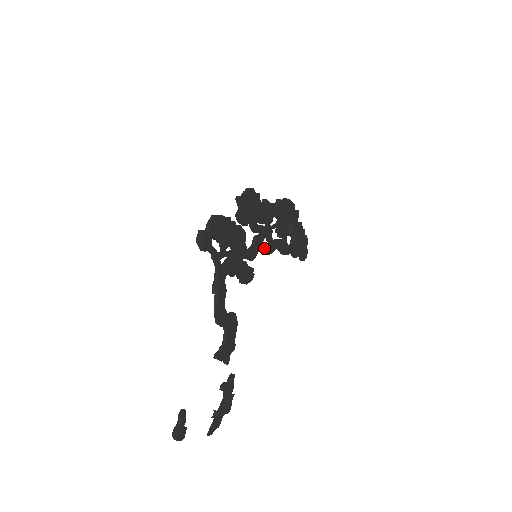
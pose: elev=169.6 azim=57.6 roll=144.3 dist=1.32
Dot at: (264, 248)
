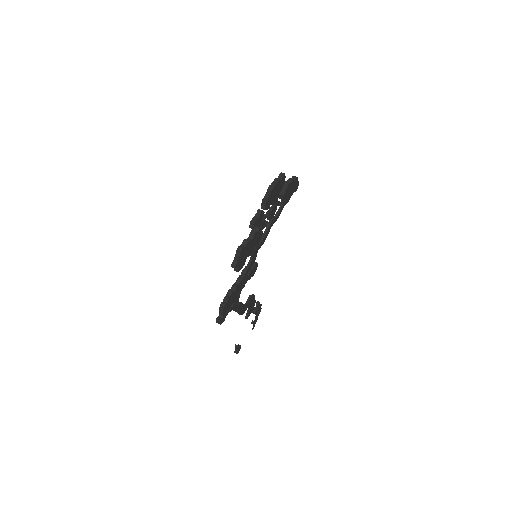
Dot at: (261, 245)
